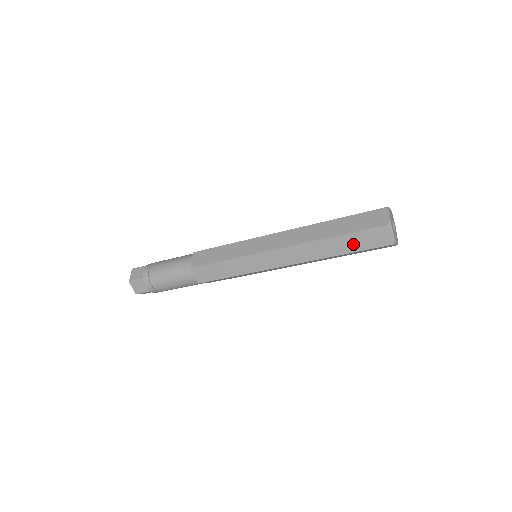
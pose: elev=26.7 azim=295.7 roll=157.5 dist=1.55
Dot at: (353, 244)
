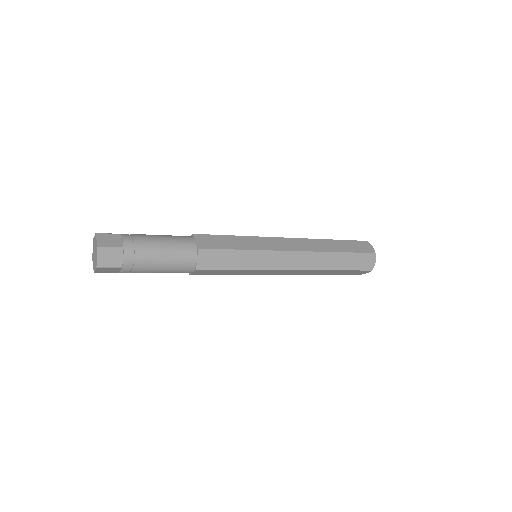
Dot at: (341, 273)
